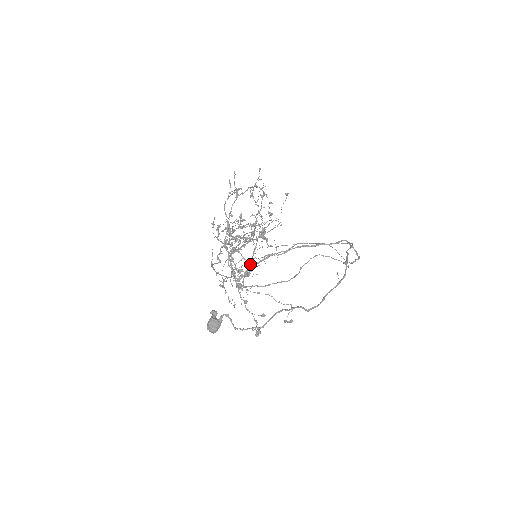
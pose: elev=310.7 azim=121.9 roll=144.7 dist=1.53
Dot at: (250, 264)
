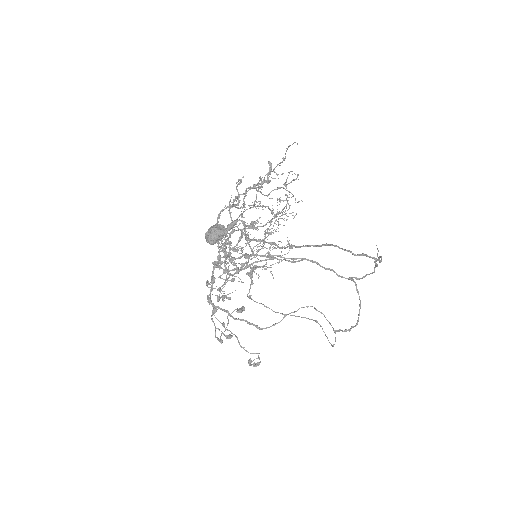
Dot at: (252, 251)
